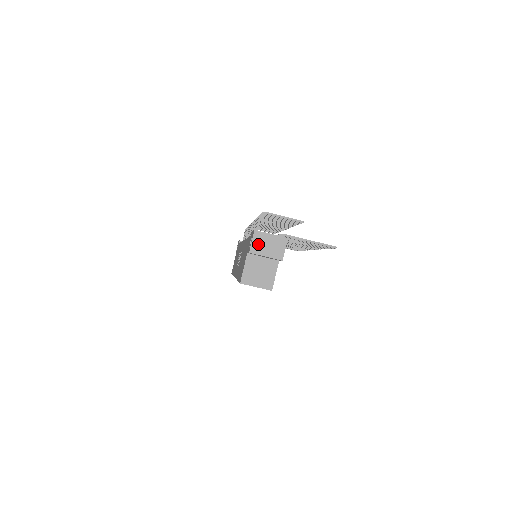
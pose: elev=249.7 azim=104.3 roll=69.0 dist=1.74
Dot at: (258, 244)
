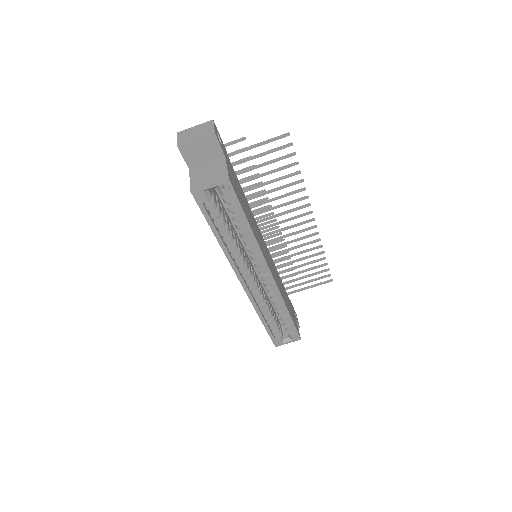
Dot at: (184, 138)
